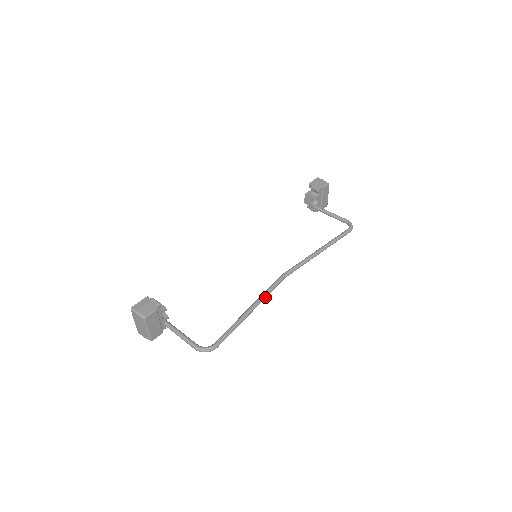
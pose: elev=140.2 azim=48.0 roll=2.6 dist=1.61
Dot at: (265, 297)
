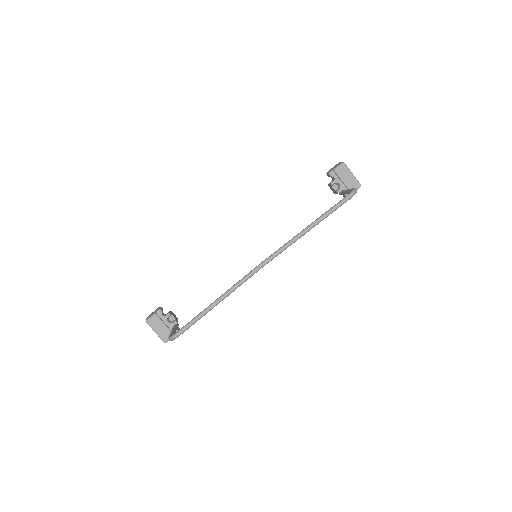
Dot at: (236, 286)
